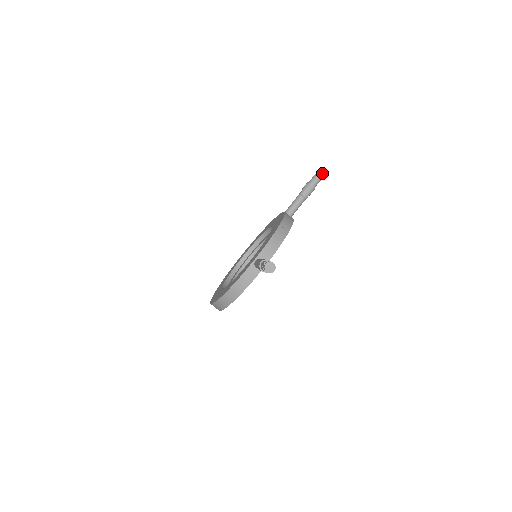
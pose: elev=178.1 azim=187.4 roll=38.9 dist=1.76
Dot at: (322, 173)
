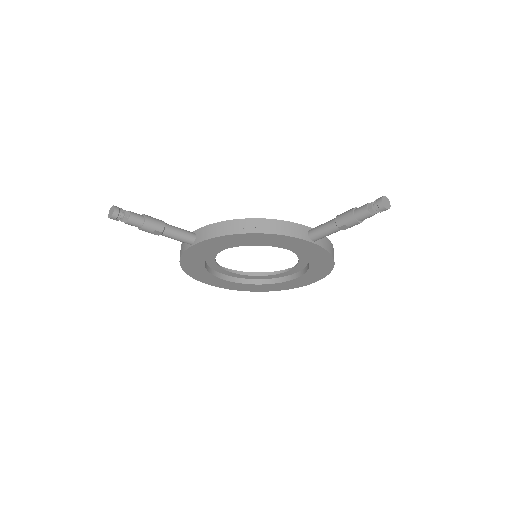
Dot at: (377, 203)
